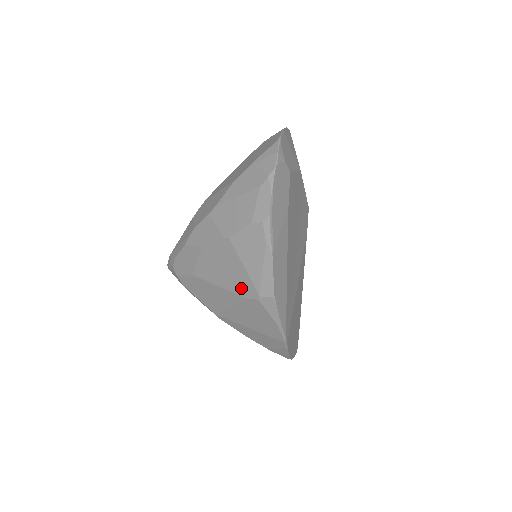
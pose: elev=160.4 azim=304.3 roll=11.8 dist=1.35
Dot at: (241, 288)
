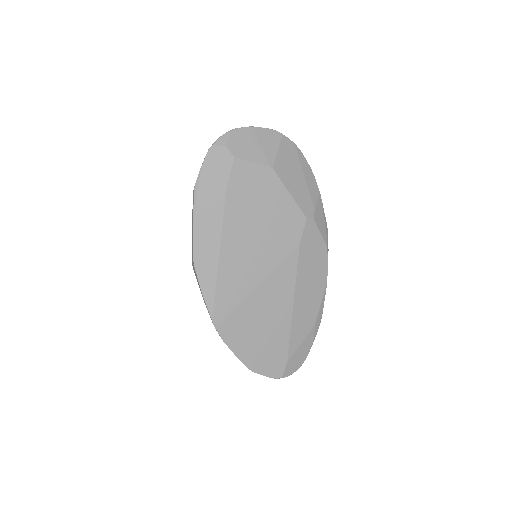
Dot at: occluded
